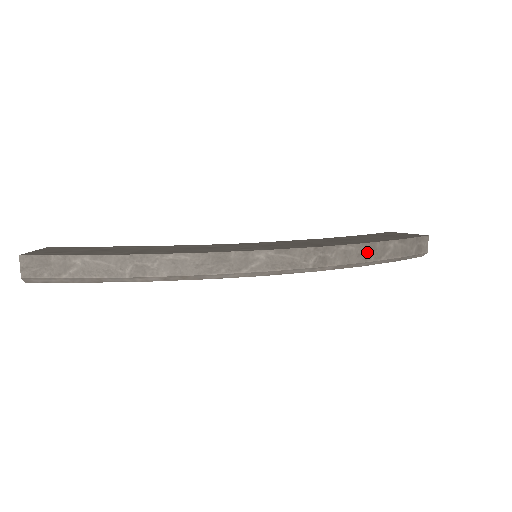
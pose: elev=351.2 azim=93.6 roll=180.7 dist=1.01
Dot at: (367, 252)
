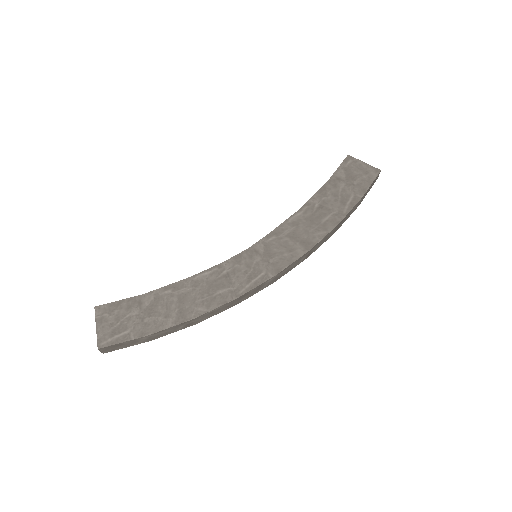
Dot at: (338, 227)
